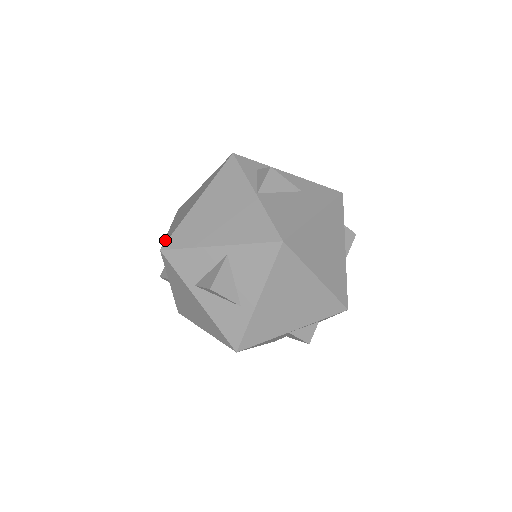
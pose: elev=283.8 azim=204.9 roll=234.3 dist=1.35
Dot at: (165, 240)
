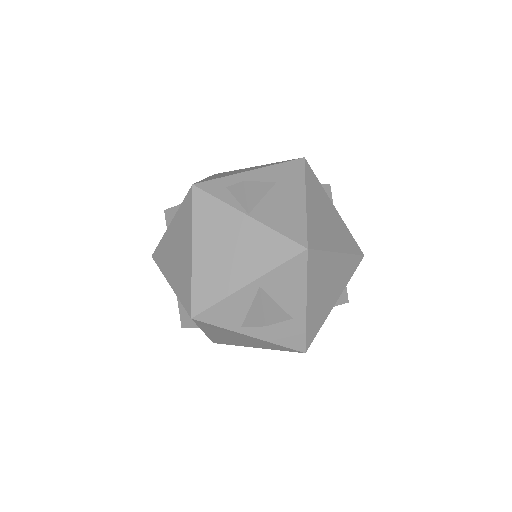
Dot at: (185, 304)
